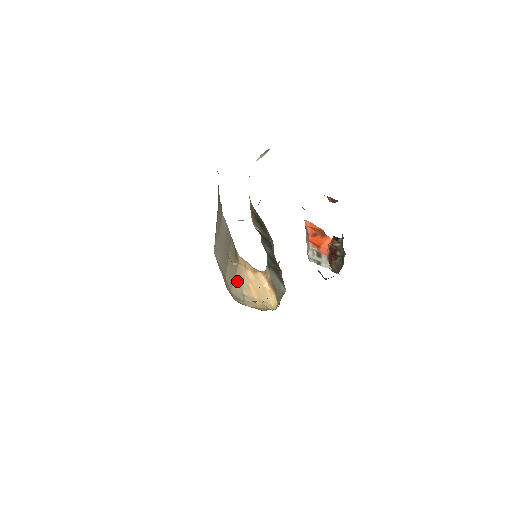
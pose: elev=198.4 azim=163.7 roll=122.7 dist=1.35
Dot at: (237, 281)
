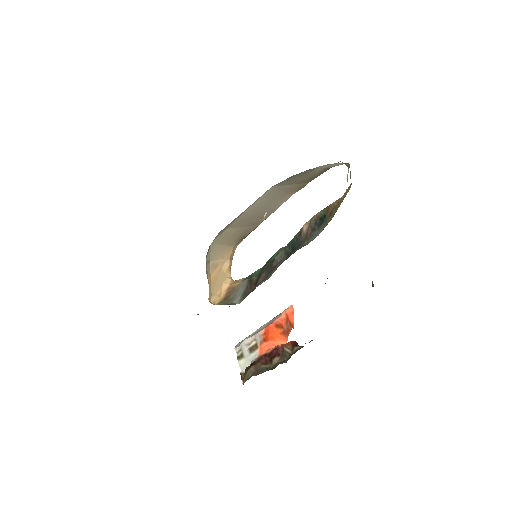
Dot at: (220, 249)
